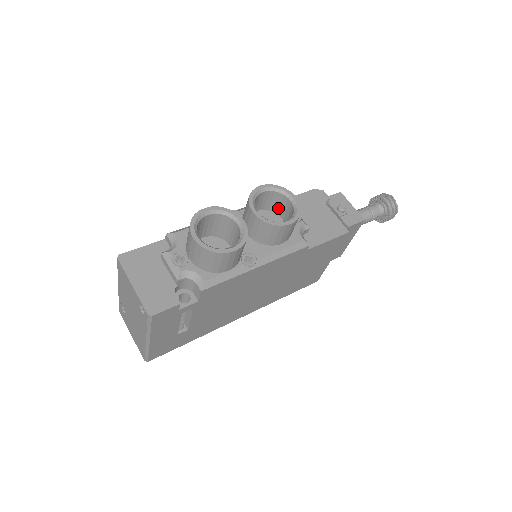
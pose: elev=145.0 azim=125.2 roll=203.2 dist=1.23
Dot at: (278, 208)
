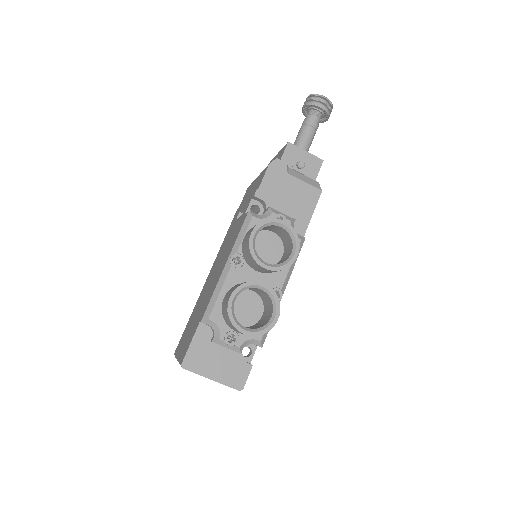
Dot at: (267, 229)
